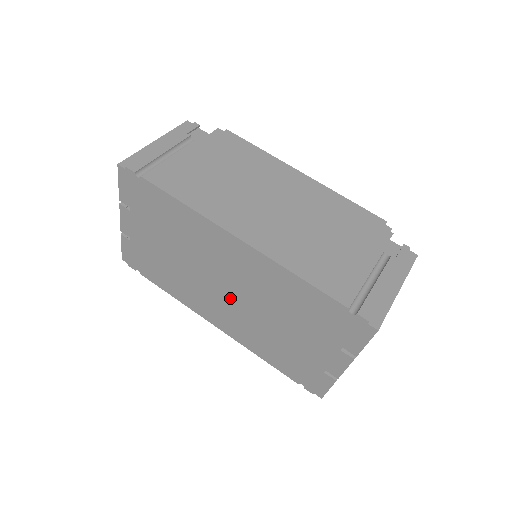
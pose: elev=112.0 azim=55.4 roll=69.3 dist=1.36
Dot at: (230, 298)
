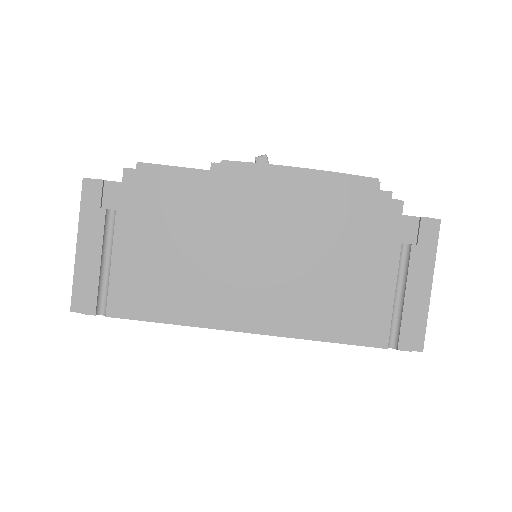
Dot at: occluded
